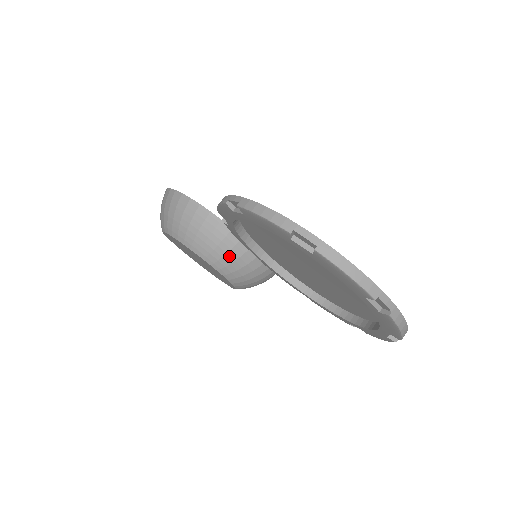
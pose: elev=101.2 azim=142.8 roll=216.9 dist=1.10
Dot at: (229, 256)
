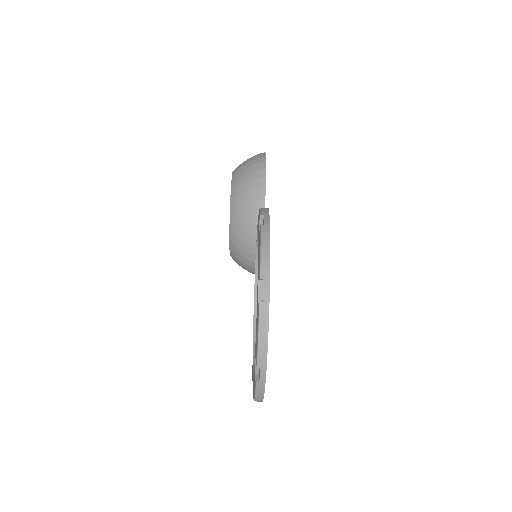
Dot at: (244, 236)
